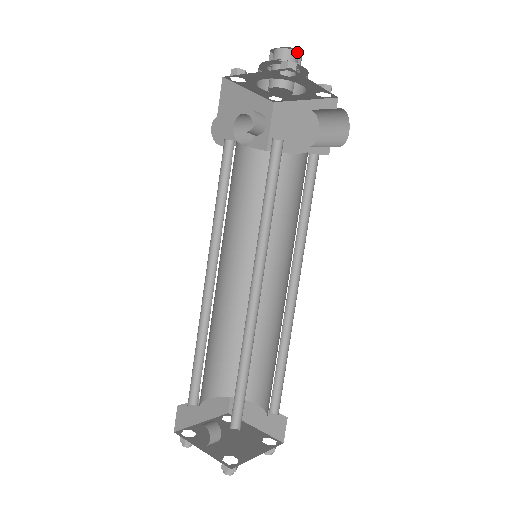
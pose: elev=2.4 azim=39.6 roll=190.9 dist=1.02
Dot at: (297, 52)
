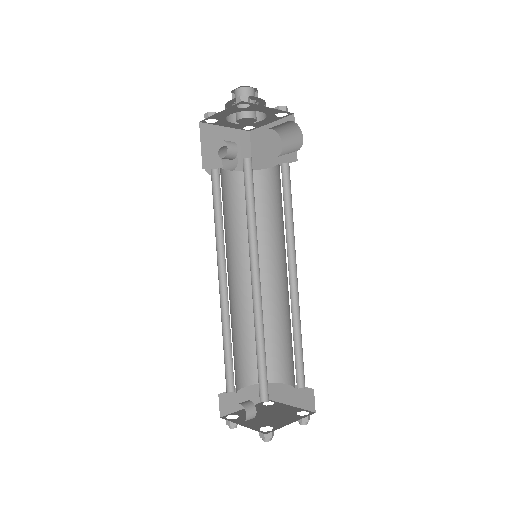
Dot at: (252, 88)
